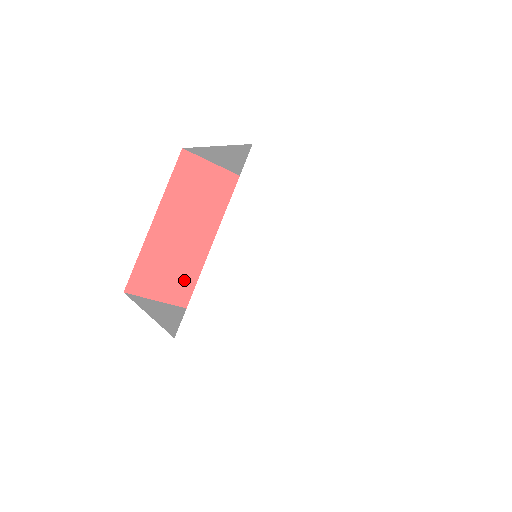
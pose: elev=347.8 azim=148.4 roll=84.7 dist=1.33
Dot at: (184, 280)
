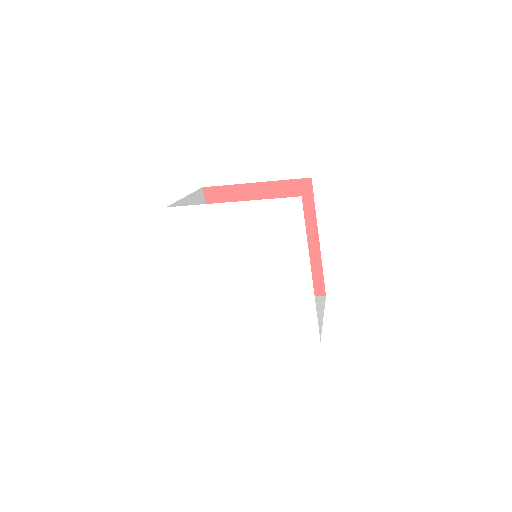
Dot at: occluded
